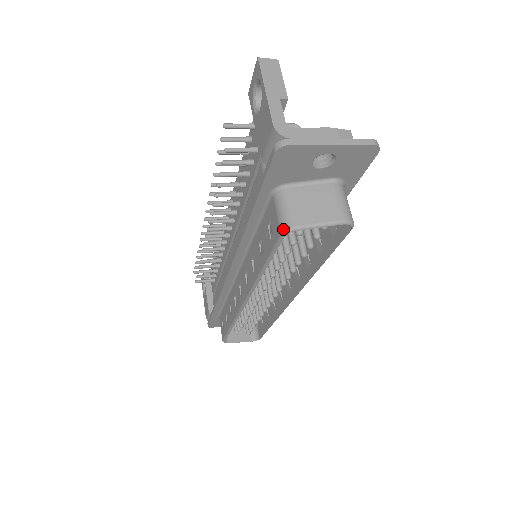
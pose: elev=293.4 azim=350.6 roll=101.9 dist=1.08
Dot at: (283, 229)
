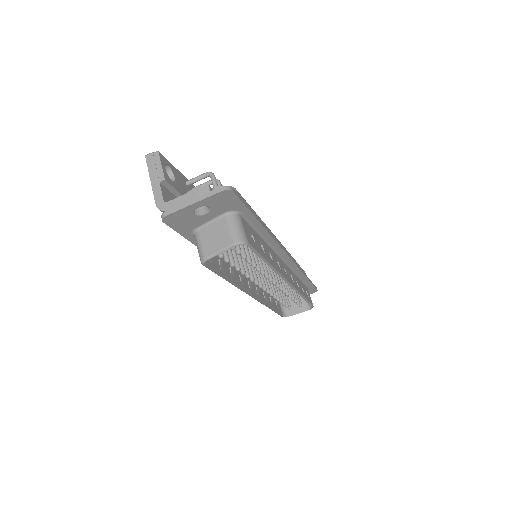
Dot at: occluded
